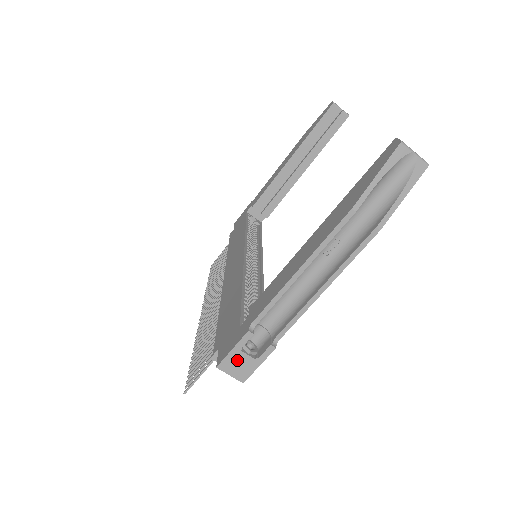
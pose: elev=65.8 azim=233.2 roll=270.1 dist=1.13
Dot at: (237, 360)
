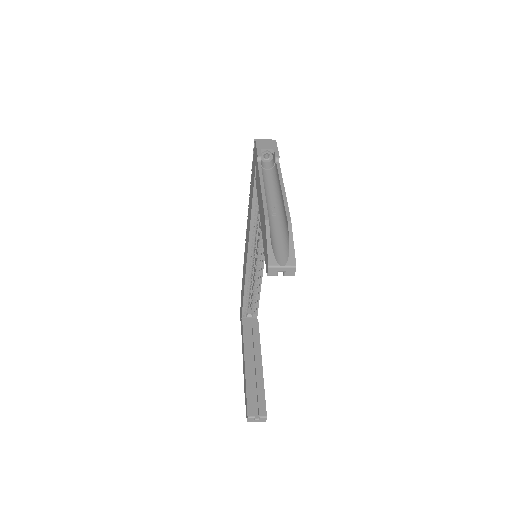
Dot at: occluded
